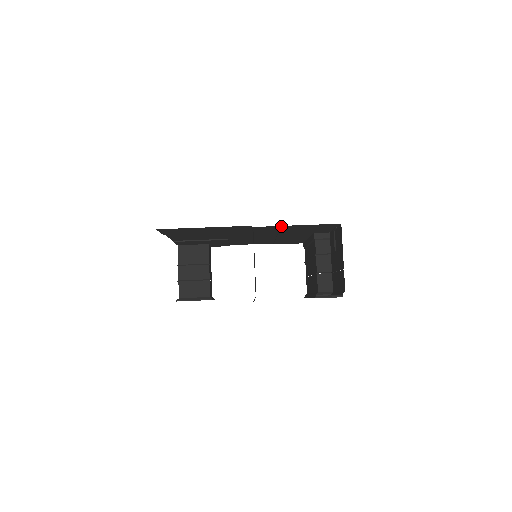
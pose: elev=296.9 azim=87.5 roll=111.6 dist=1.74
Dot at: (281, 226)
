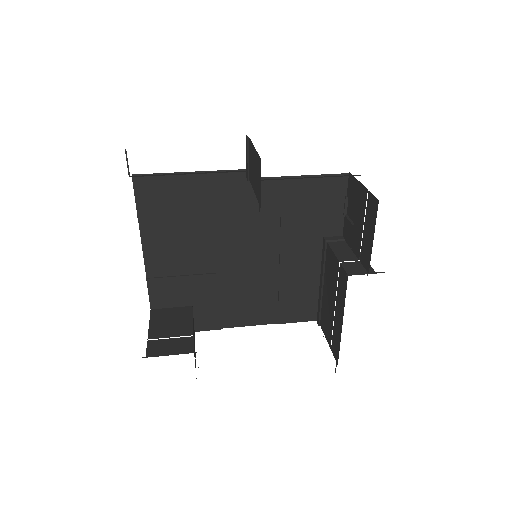
Dot at: (281, 181)
